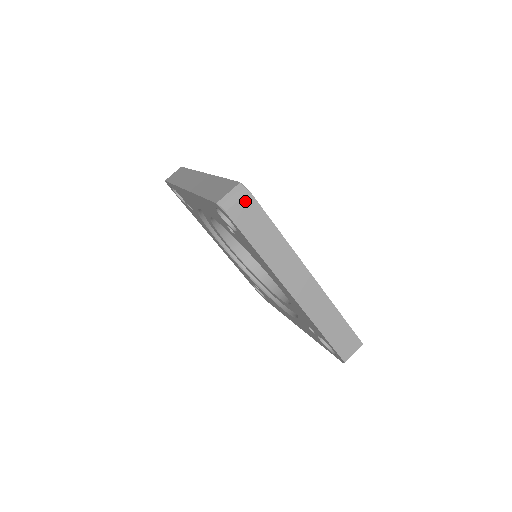
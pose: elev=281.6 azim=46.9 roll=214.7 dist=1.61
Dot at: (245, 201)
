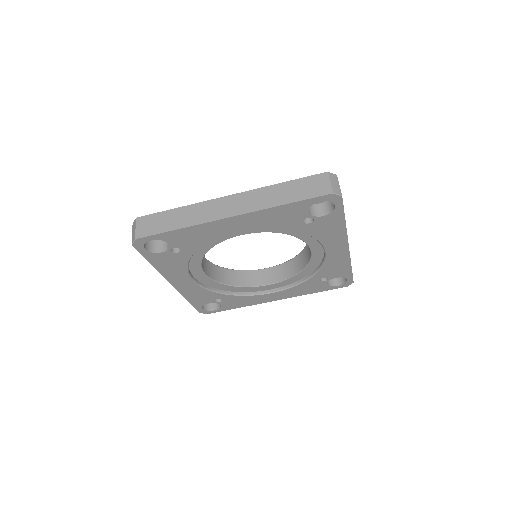
Dot at: occluded
